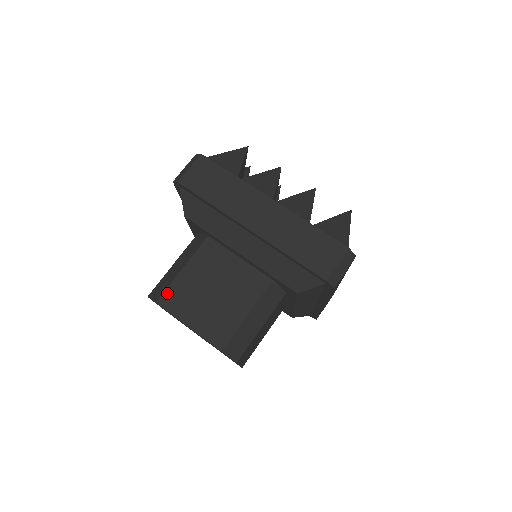
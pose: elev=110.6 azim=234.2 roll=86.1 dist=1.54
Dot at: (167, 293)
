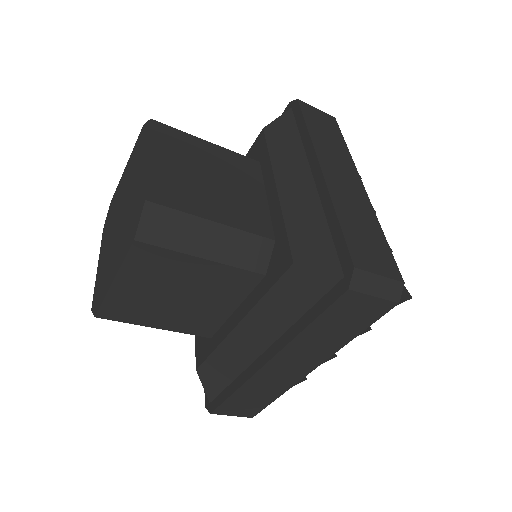
Dot at: (171, 129)
